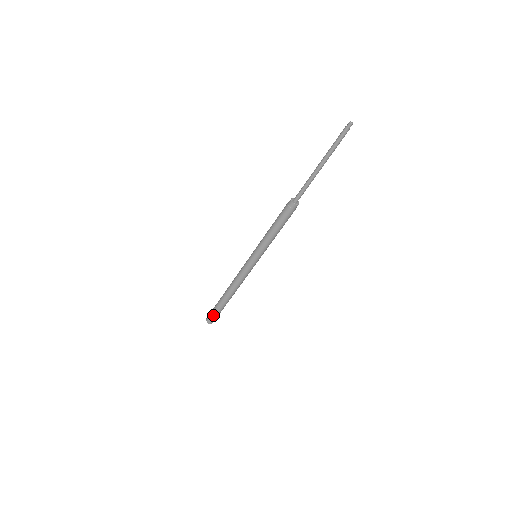
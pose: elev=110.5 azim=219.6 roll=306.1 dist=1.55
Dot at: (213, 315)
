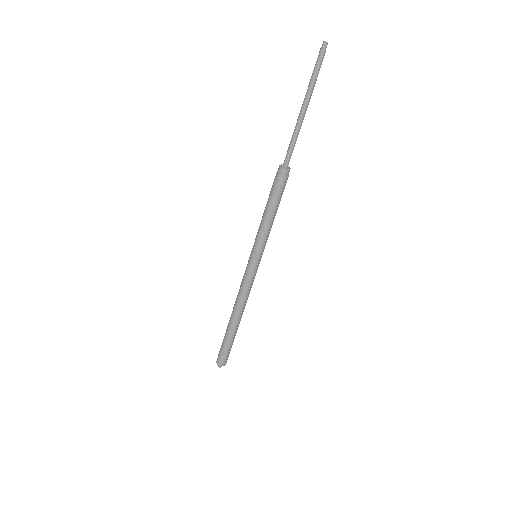
Dot at: (222, 352)
